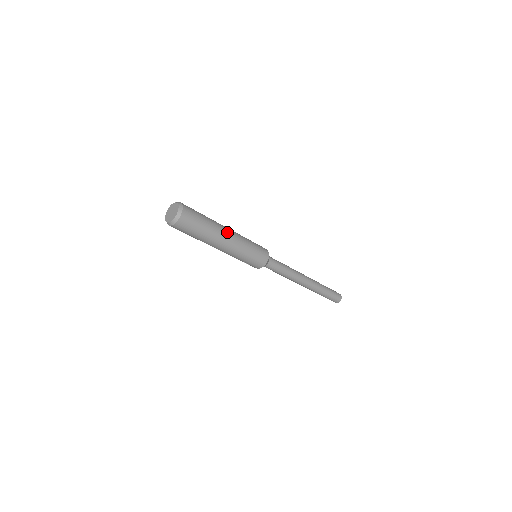
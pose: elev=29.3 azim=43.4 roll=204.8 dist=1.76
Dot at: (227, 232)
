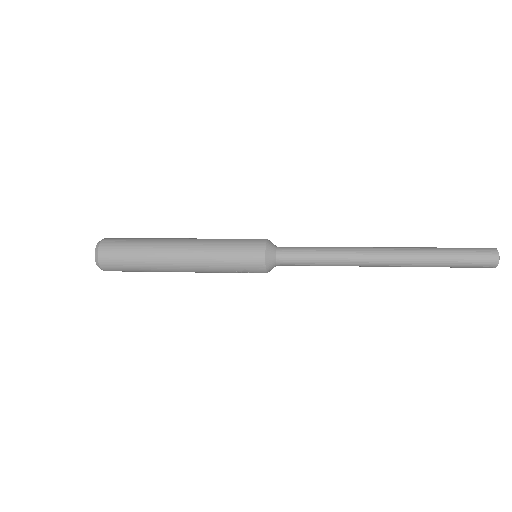
Dot at: (176, 243)
